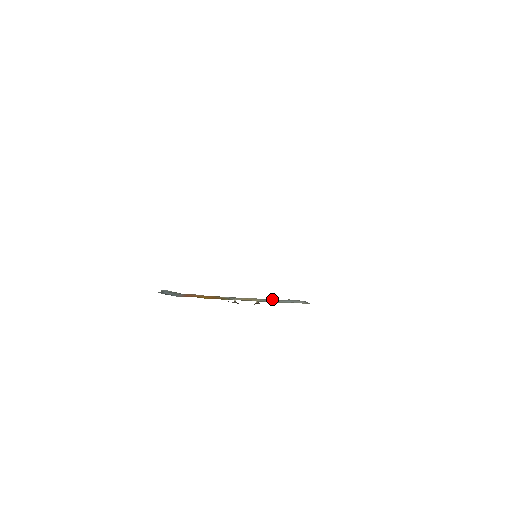
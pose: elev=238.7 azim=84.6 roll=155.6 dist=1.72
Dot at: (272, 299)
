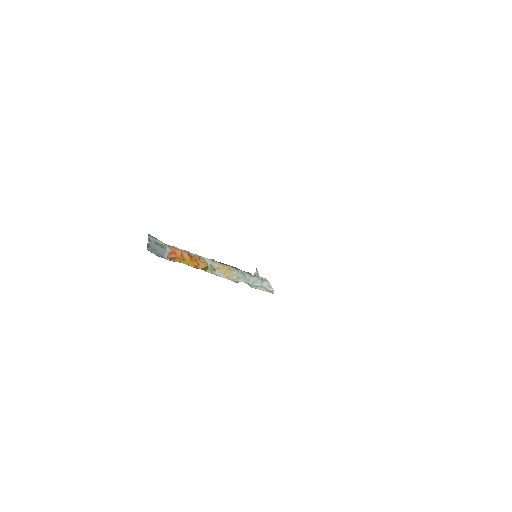
Dot at: (245, 272)
